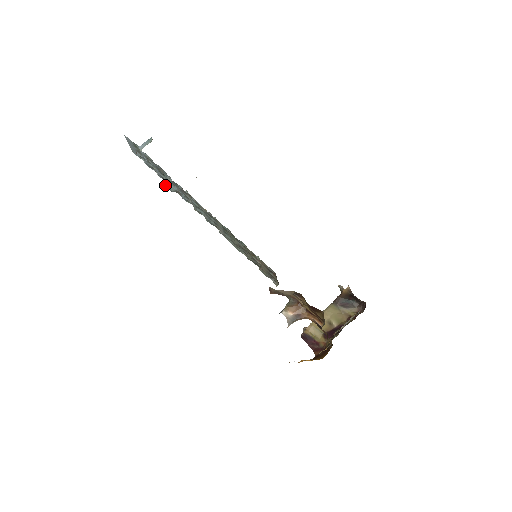
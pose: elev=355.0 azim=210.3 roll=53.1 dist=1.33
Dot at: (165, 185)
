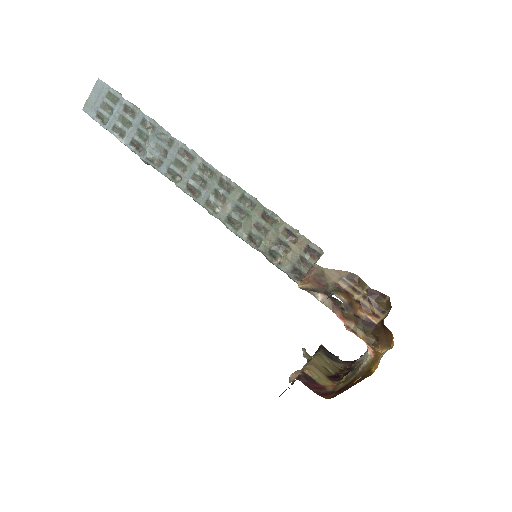
Dot at: (144, 145)
